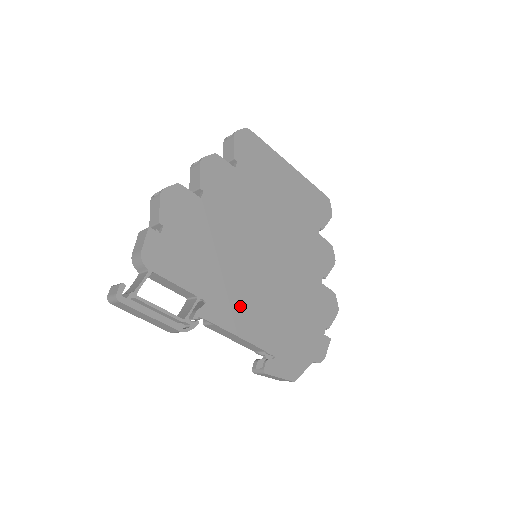
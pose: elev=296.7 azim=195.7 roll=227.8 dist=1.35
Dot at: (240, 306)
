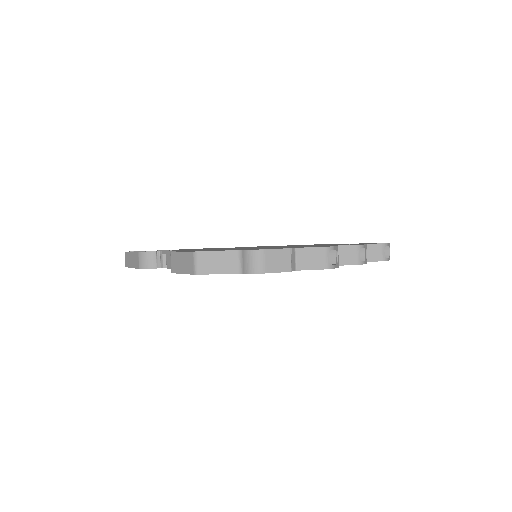
Dot at: occluded
